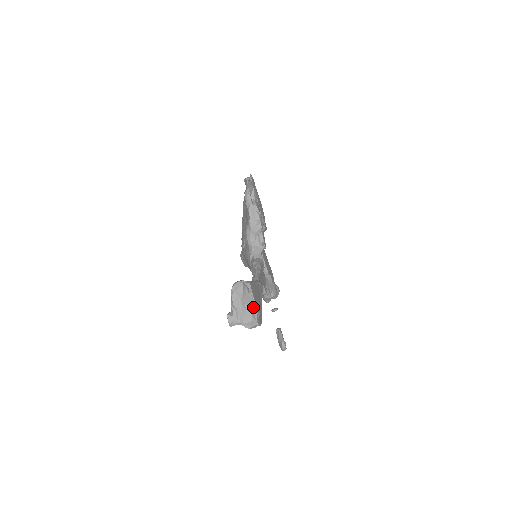
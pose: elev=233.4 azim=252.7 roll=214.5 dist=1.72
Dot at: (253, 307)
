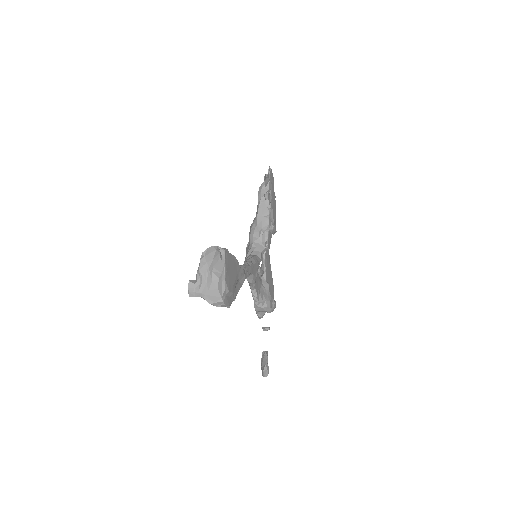
Dot at: (222, 279)
